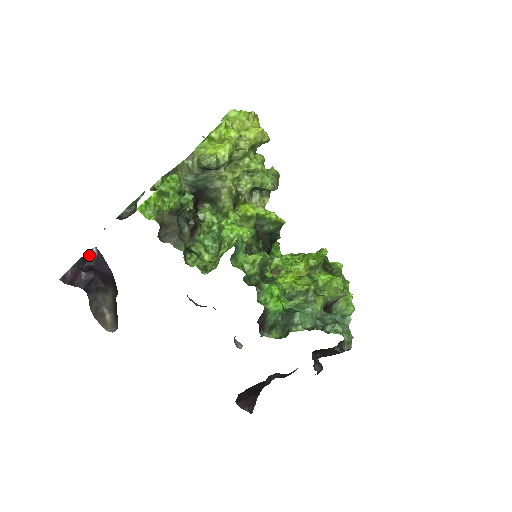
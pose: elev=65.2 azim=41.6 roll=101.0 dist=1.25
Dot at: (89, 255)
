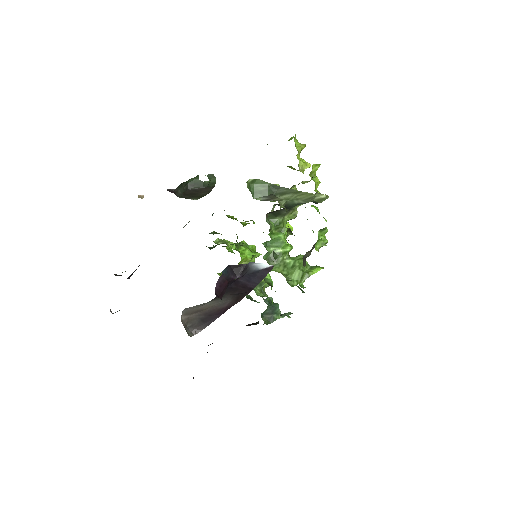
Dot at: (247, 267)
